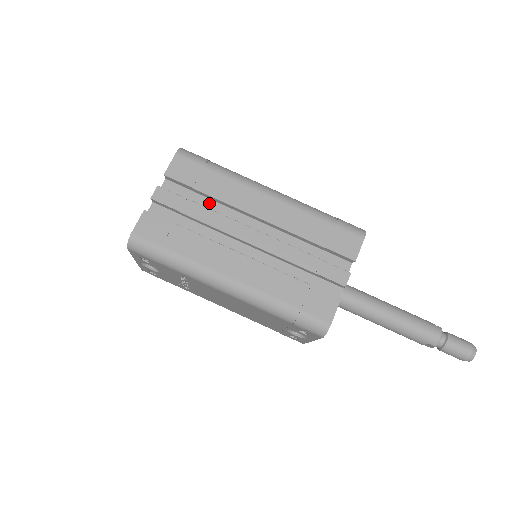
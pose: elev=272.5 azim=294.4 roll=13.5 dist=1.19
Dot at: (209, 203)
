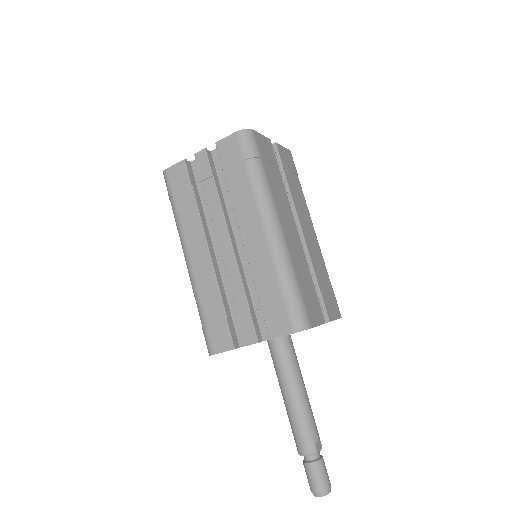
Dot at: occluded
